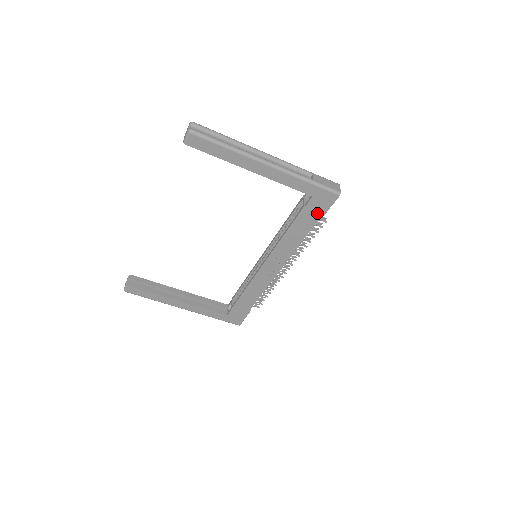
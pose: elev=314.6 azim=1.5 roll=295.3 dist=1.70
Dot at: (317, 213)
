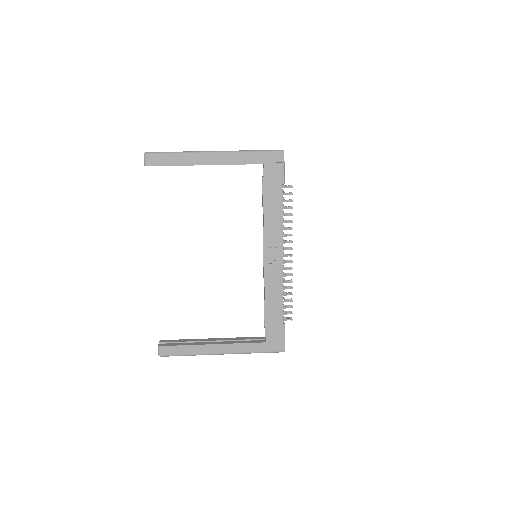
Dot at: (277, 178)
